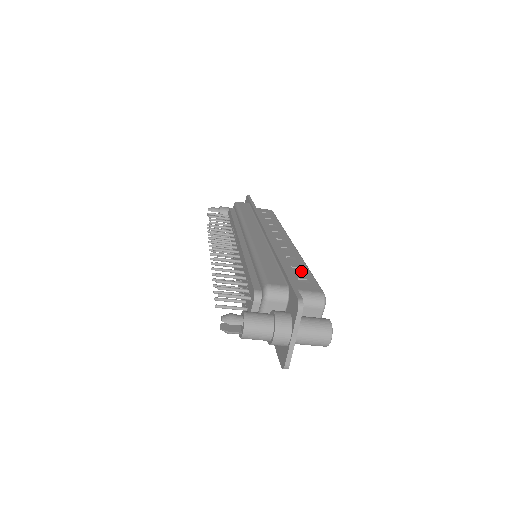
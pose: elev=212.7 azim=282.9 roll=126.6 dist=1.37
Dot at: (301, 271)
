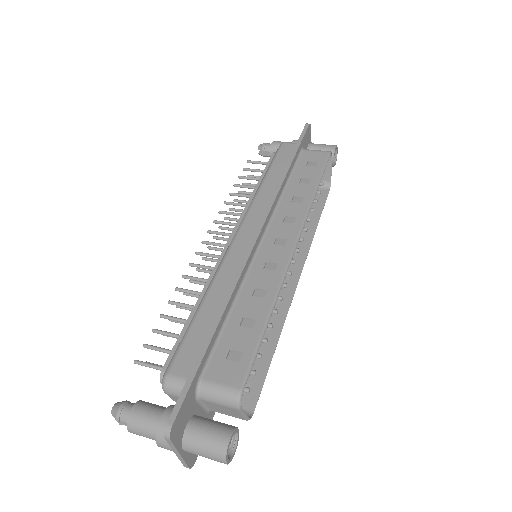
Dot at: (248, 330)
